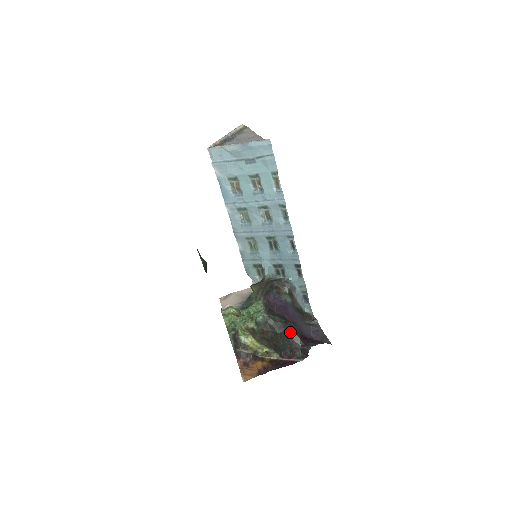
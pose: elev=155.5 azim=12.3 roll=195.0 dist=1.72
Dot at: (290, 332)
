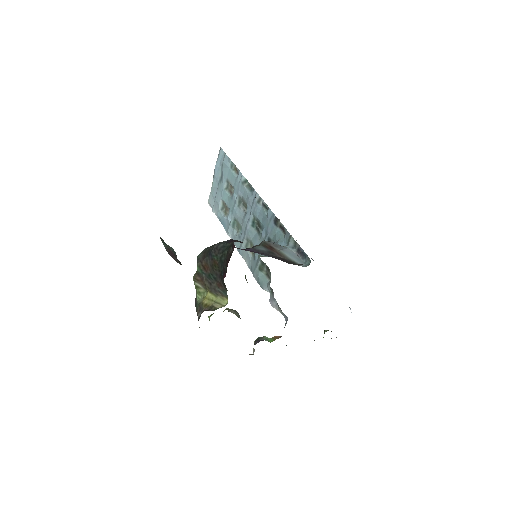
Dot at: (224, 244)
